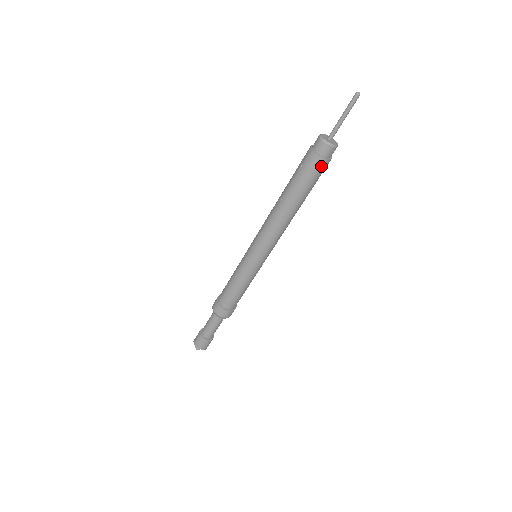
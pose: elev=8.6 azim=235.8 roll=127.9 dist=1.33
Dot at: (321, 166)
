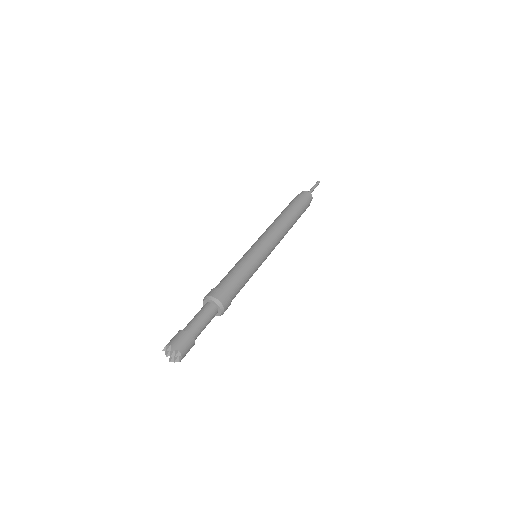
Dot at: (306, 201)
